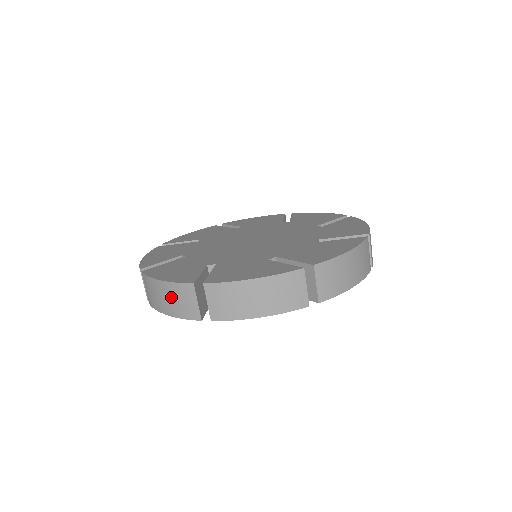
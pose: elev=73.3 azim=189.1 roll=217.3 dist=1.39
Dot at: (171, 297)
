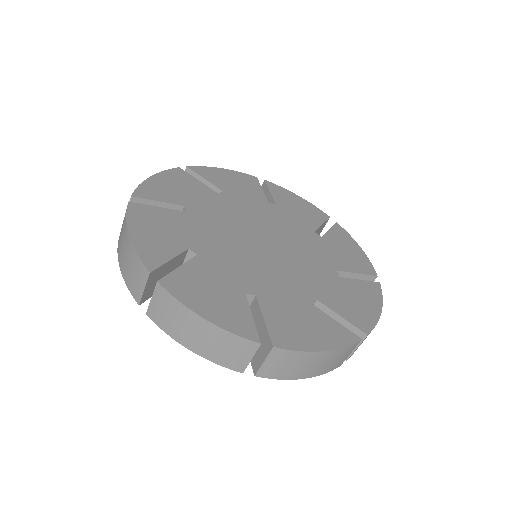
Dot at: (128, 260)
